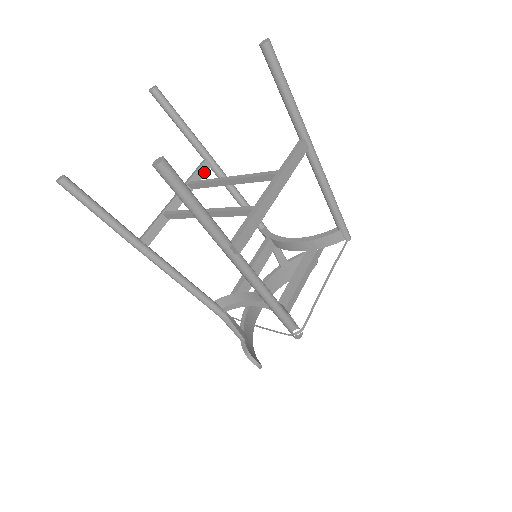
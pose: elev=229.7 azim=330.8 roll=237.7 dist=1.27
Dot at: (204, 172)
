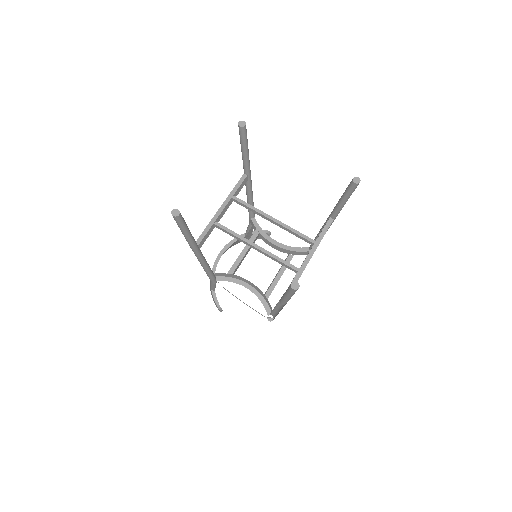
Dot at: occluded
